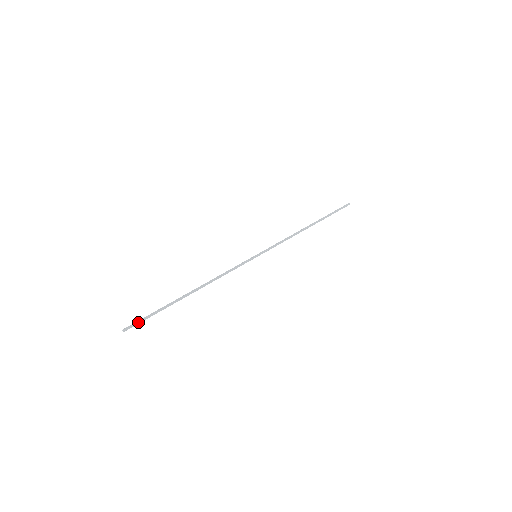
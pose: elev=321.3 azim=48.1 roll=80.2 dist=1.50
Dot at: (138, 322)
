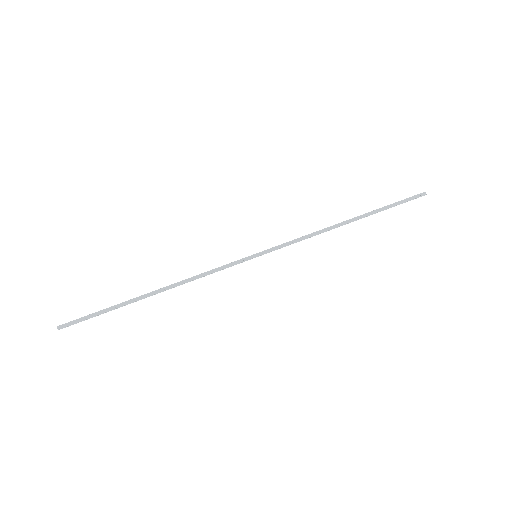
Dot at: (78, 322)
